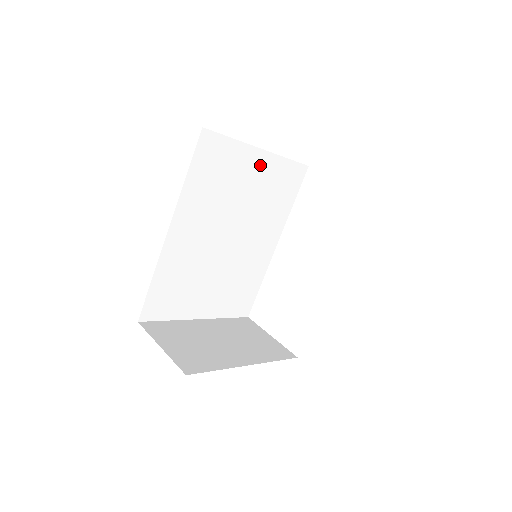
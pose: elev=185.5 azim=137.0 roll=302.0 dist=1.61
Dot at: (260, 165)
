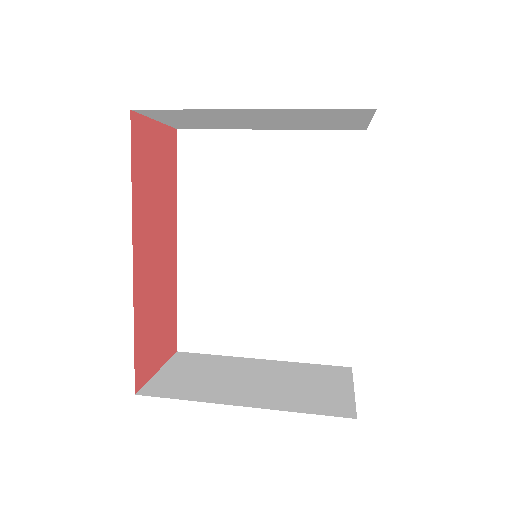
Dot at: (274, 149)
